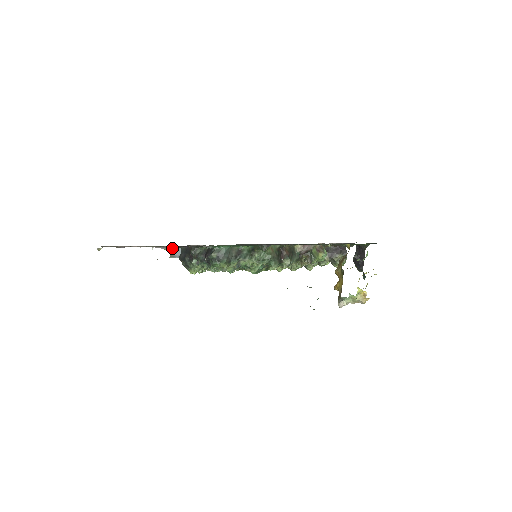
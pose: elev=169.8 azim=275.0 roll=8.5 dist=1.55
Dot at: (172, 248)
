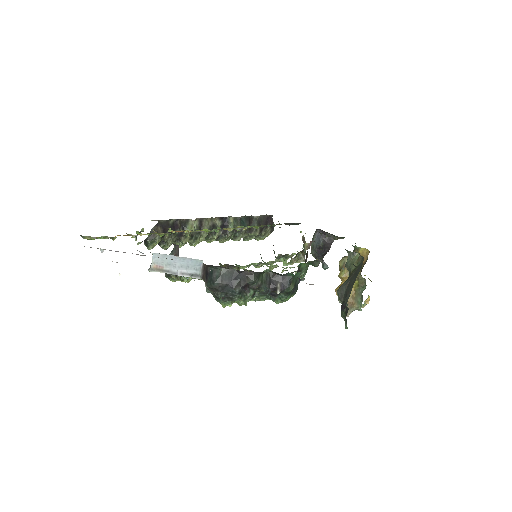
Dot at: (160, 255)
